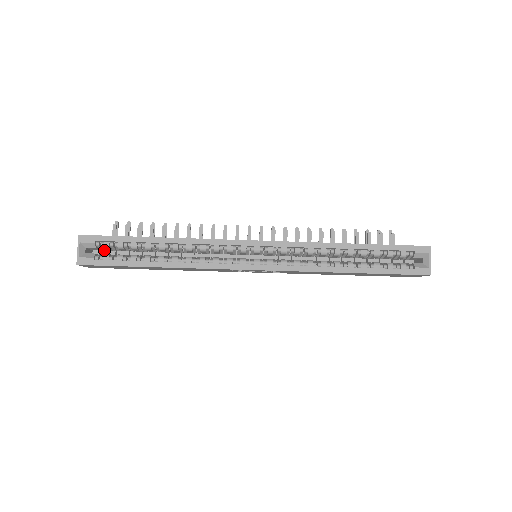
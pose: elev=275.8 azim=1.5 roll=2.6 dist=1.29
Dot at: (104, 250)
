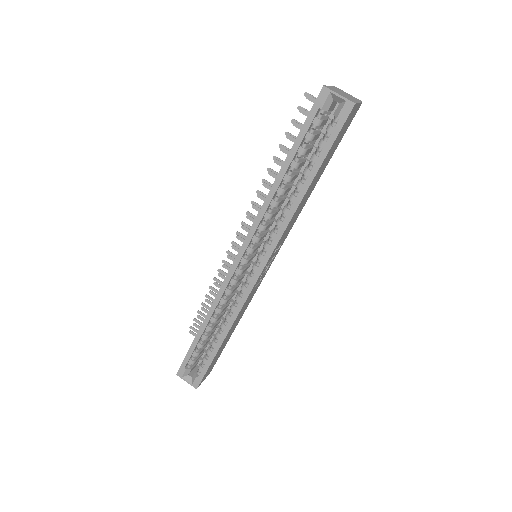
Dot at: occluded
